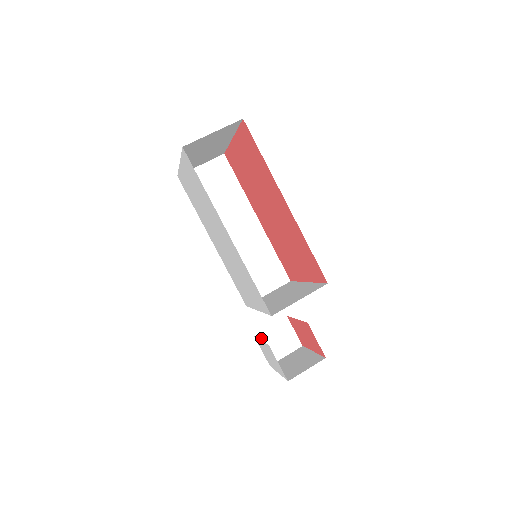
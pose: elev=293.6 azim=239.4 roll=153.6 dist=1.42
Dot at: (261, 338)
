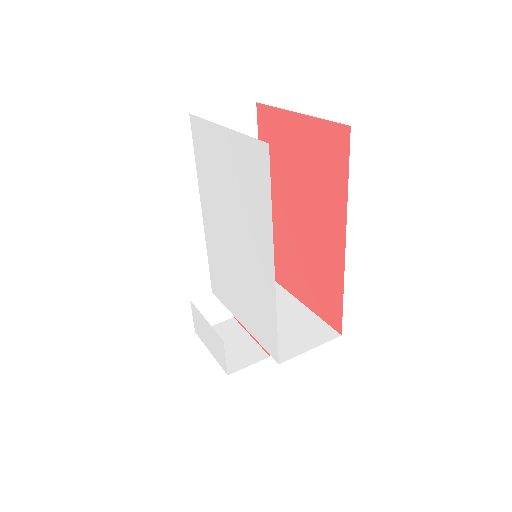
Dot at: (197, 304)
